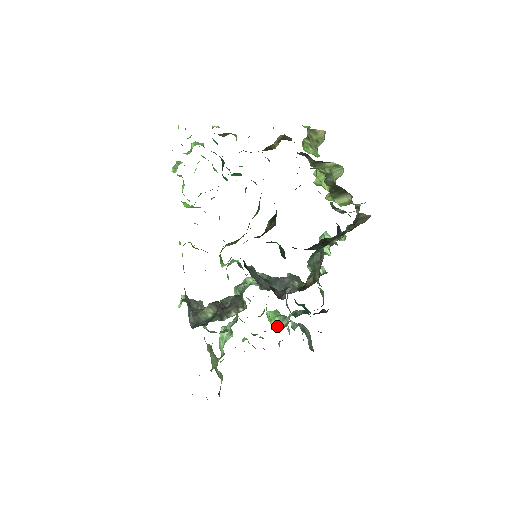
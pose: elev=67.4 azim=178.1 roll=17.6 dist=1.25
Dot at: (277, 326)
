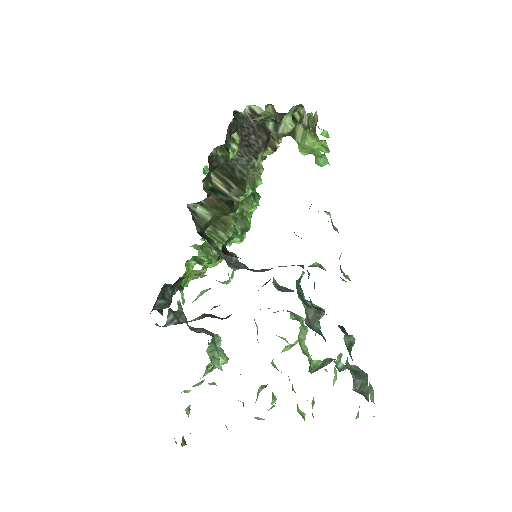
Dot at: (317, 368)
